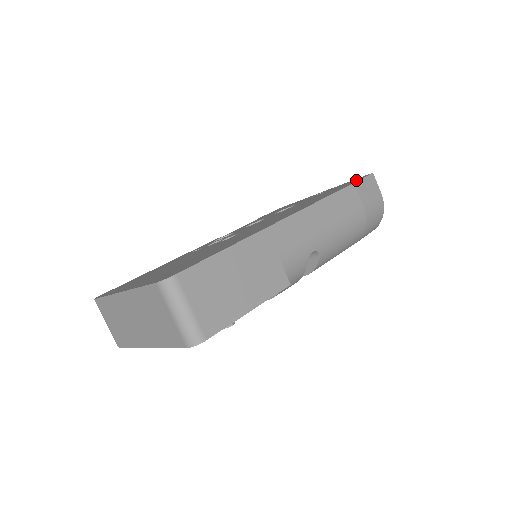
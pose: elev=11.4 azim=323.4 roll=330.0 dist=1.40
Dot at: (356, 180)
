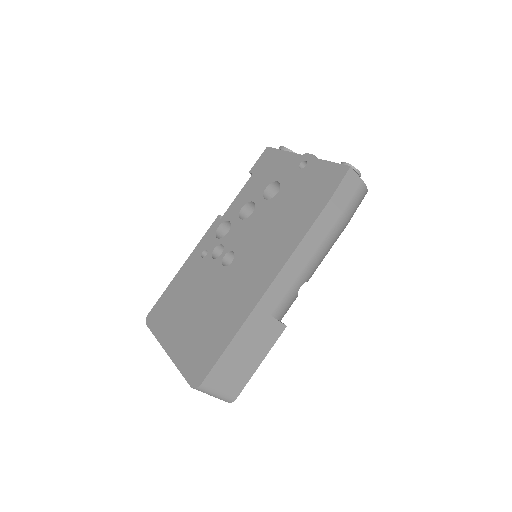
Dot at: (333, 184)
